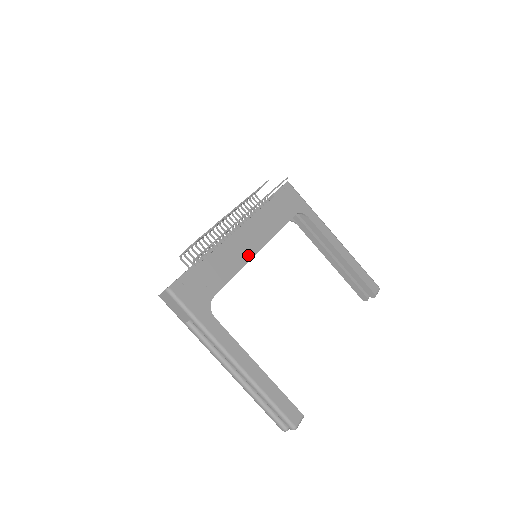
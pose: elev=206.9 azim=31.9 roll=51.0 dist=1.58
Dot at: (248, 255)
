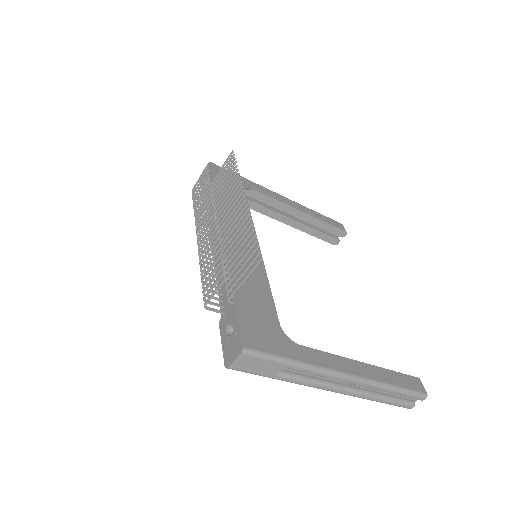
Dot at: (257, 258)
